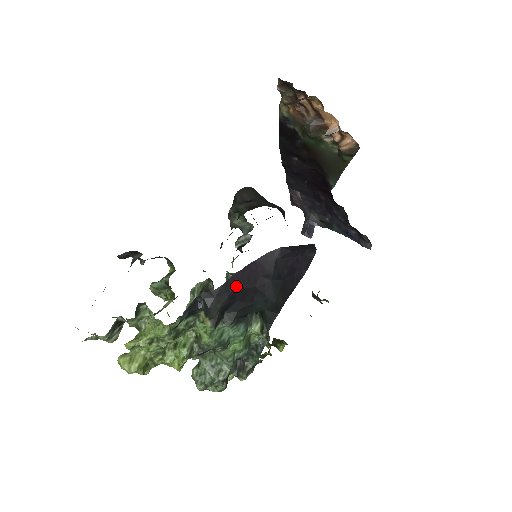
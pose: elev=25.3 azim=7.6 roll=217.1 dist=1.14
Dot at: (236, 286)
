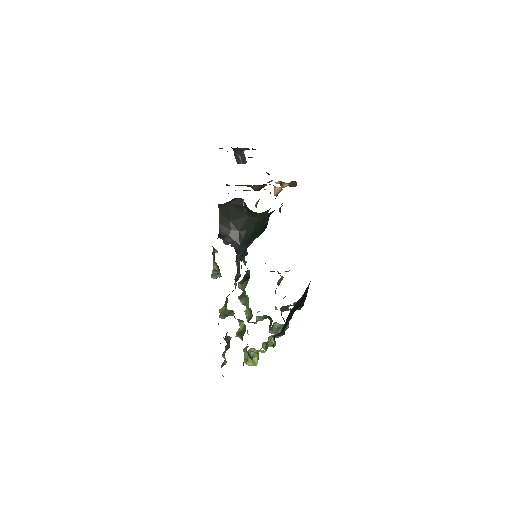
Dot at: (287, 321)
